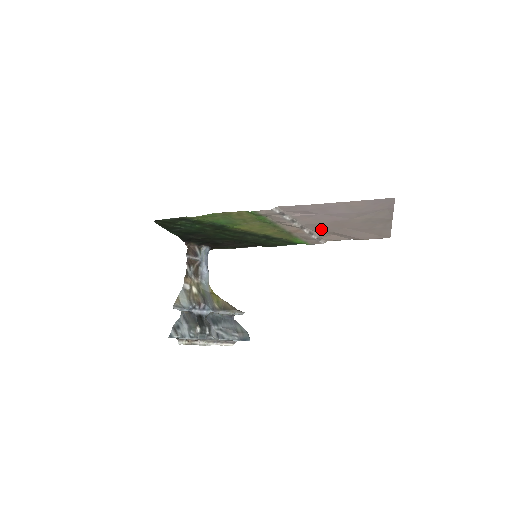
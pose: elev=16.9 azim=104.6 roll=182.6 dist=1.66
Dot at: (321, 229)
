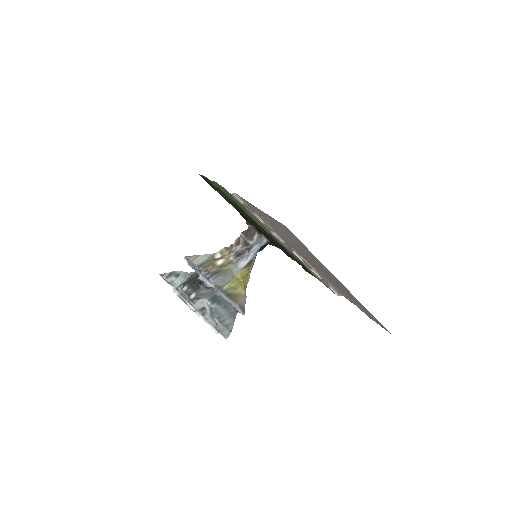
Dot at: (308, 262)
